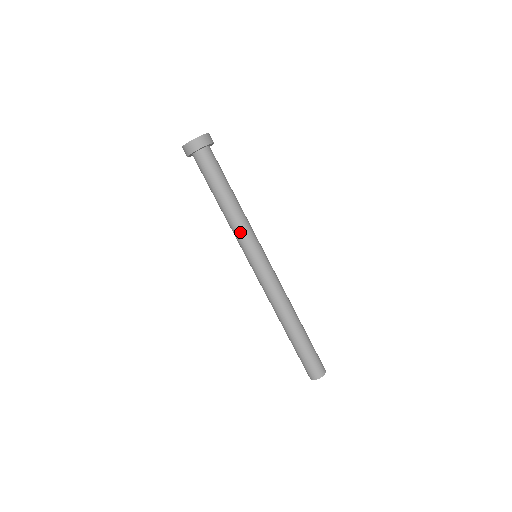
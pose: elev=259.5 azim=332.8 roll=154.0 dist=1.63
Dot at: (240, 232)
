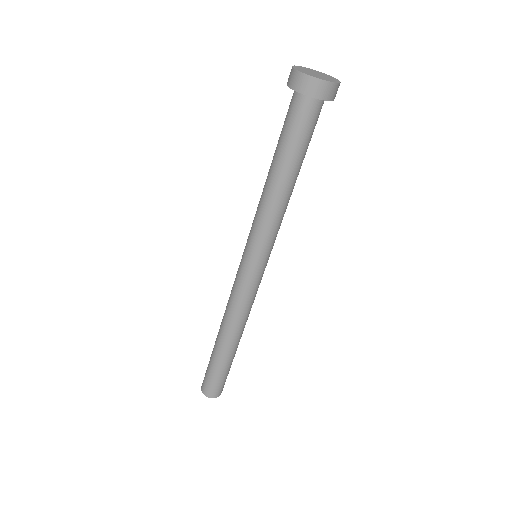
Dot at: (271, 227)
